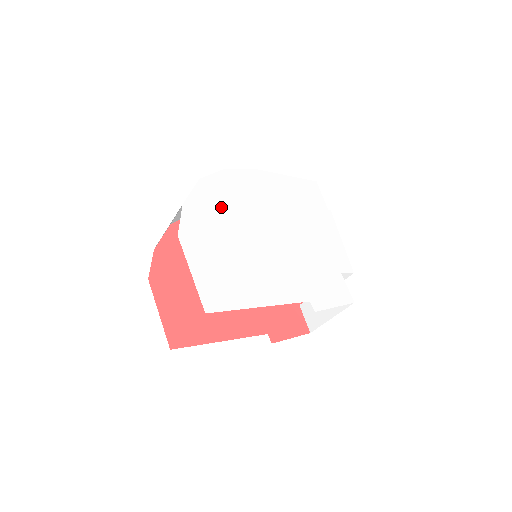
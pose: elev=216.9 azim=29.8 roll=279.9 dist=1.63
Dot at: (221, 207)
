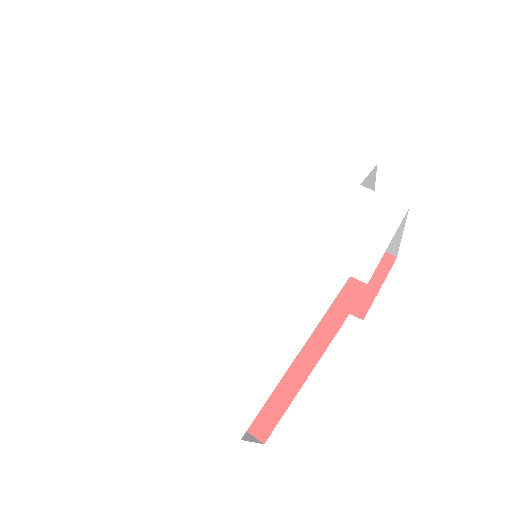
Dot at: (160, 270)
